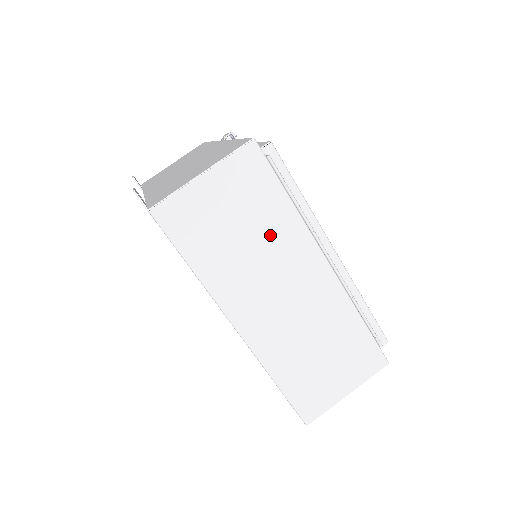
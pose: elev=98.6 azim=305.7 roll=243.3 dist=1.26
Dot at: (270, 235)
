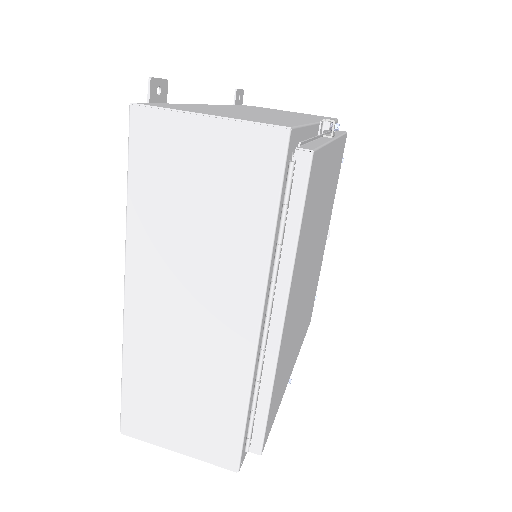
Dot at: (224, 241)
